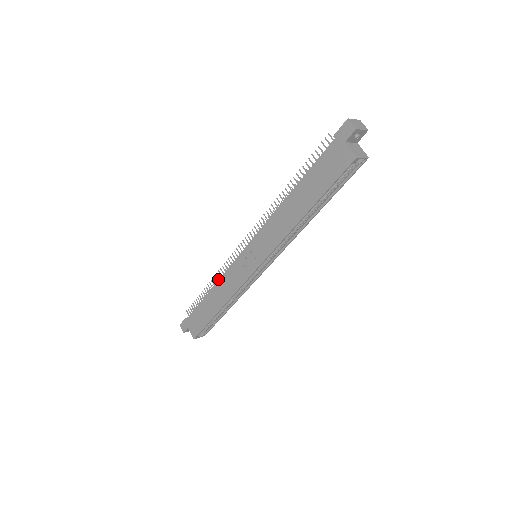
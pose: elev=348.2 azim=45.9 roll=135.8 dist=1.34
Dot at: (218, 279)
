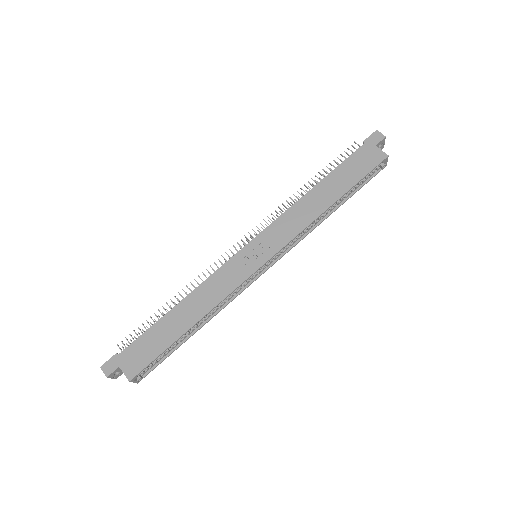
Dot at: occluded
